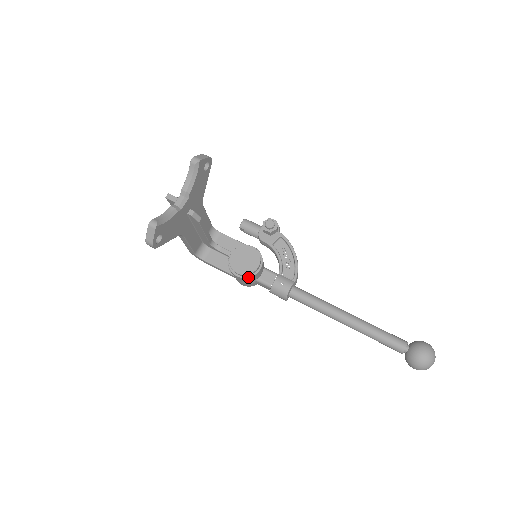
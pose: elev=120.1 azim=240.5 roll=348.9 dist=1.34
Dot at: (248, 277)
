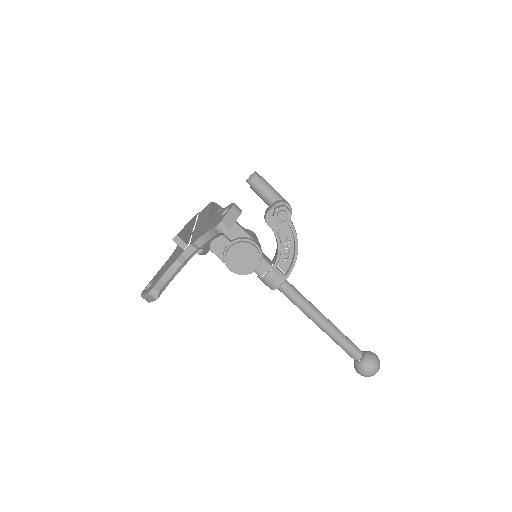
Dot at: (241, 274)
